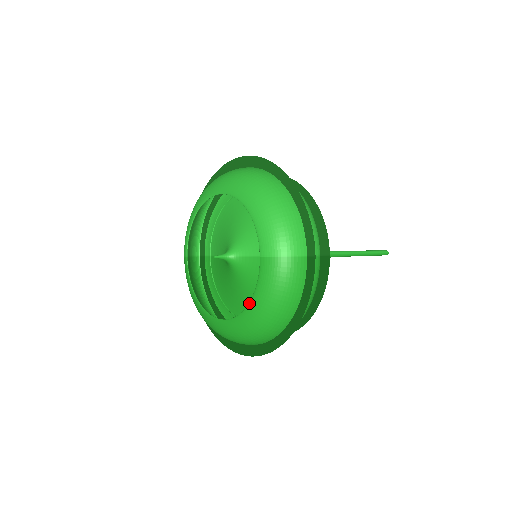
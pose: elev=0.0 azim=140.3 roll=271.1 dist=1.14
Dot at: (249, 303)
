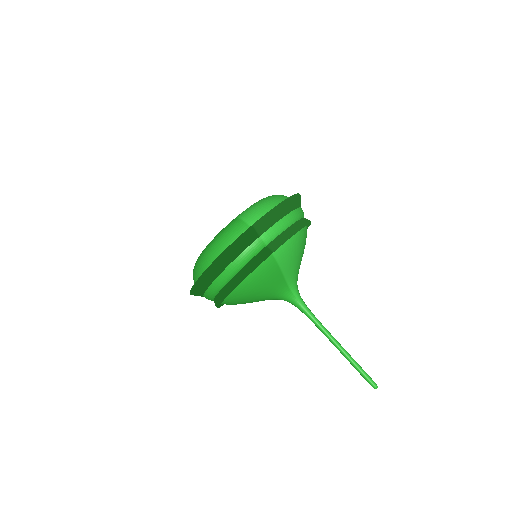
Dot at: occluded
